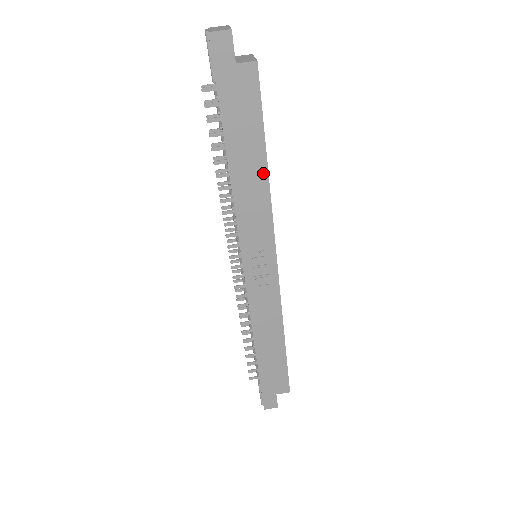
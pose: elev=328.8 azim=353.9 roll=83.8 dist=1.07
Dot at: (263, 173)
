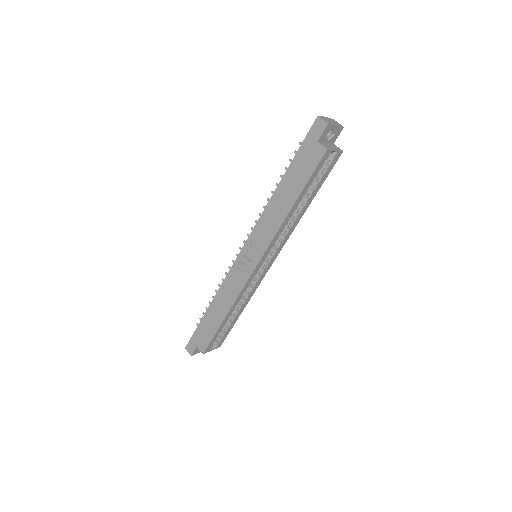
Dot at: (287, 209)
